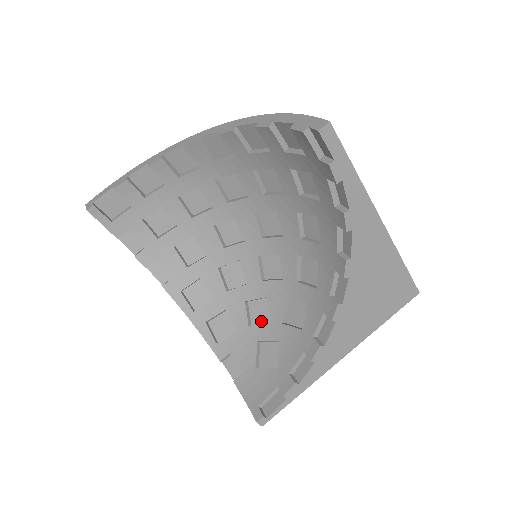
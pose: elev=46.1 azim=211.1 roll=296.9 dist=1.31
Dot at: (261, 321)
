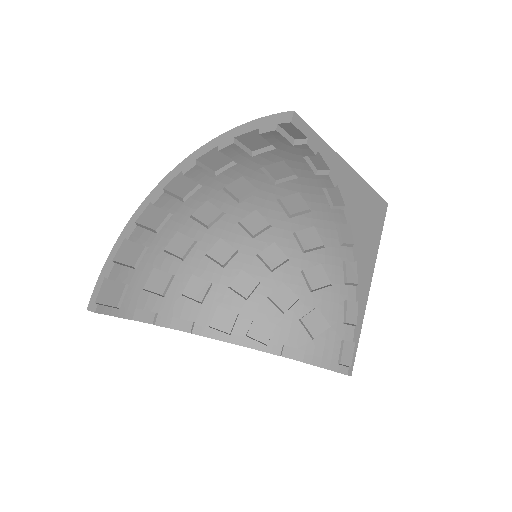
Dot at: (290, 303)
